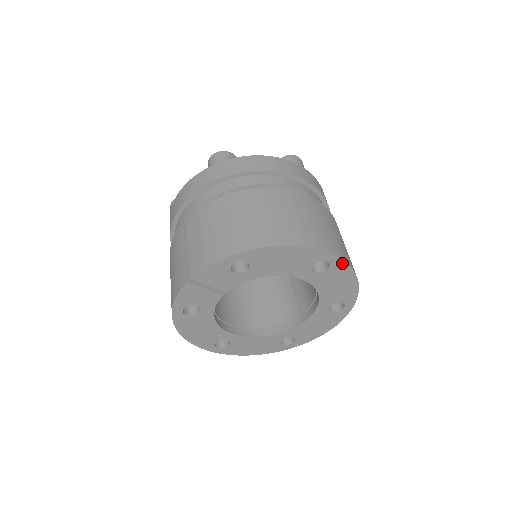
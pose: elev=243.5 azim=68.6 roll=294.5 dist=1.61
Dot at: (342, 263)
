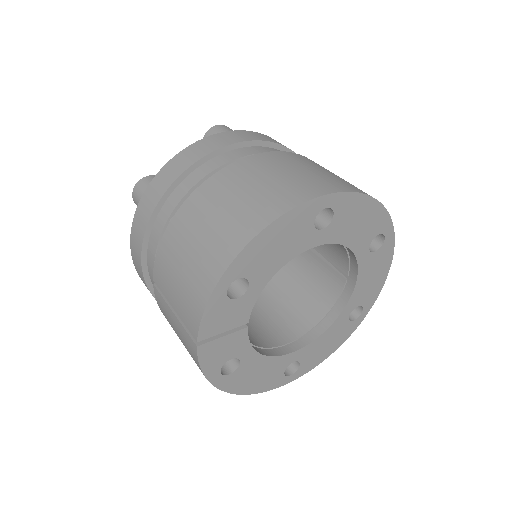
Dot at: (343, 196)
